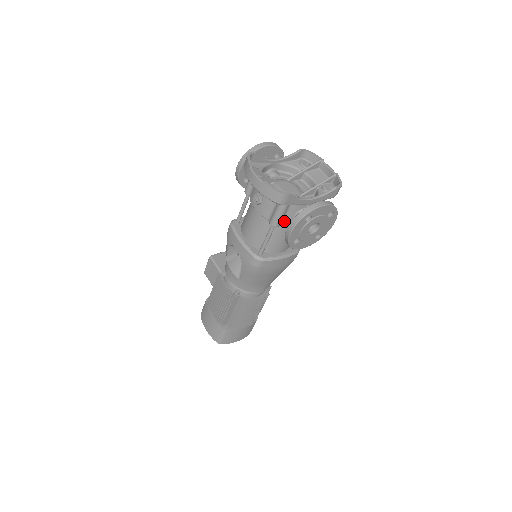
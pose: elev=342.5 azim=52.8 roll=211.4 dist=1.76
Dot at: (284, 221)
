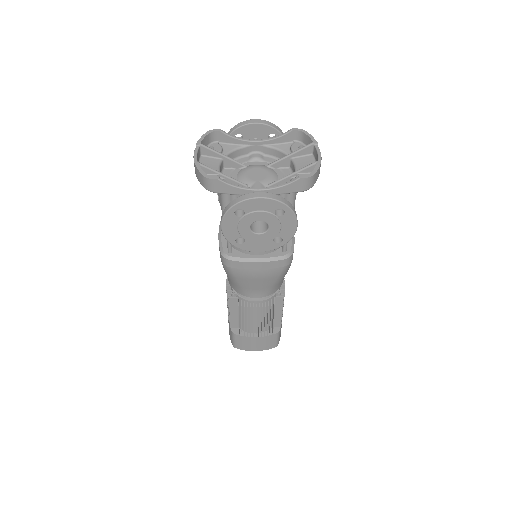
Dot at: occluded
